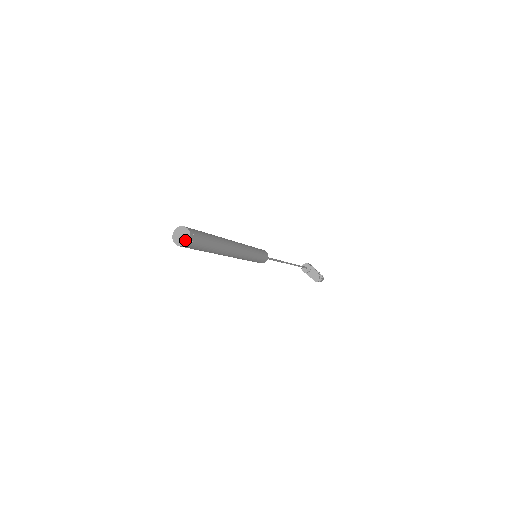
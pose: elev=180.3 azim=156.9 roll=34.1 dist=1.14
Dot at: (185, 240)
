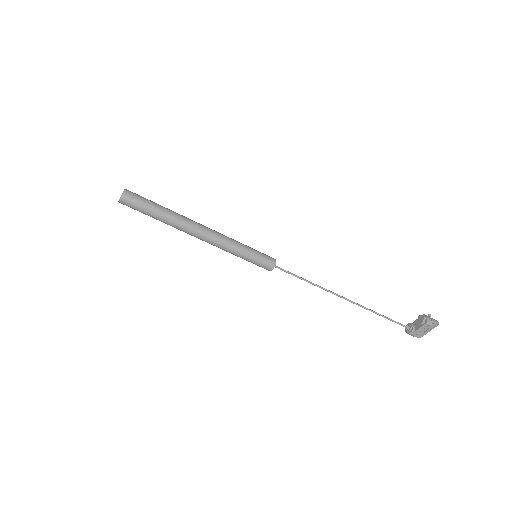
Dot at: (123, 192)
